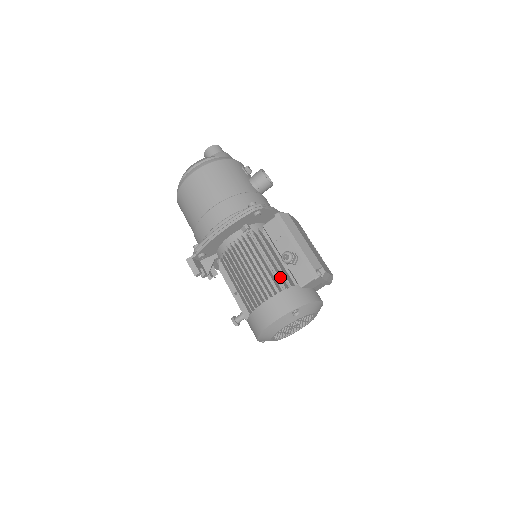
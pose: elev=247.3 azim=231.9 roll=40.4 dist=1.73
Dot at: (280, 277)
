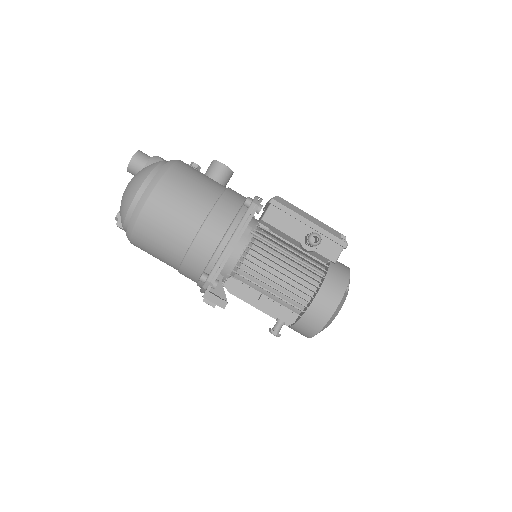
Dot at: (313, 263)
